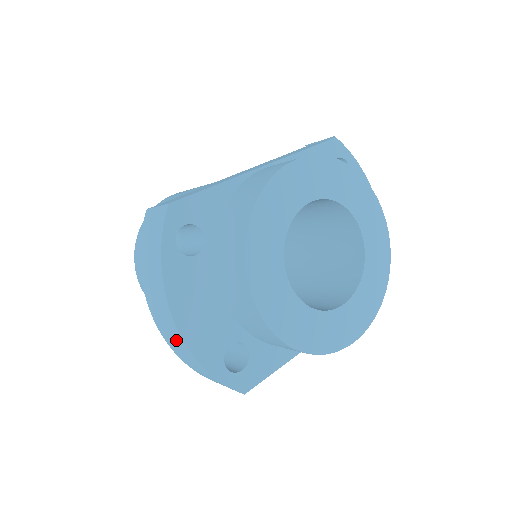
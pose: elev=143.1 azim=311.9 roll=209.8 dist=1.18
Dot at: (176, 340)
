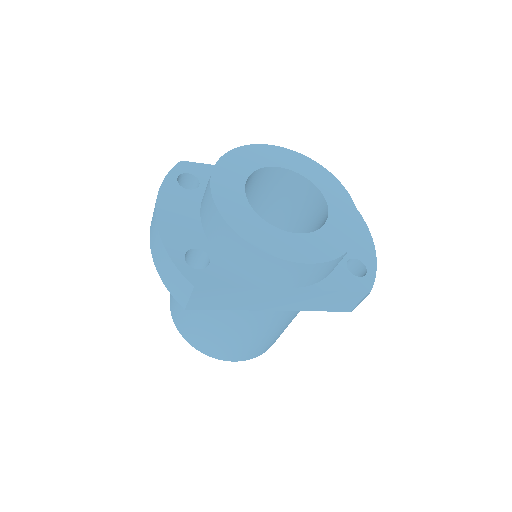
Dot at: (155, 237)
